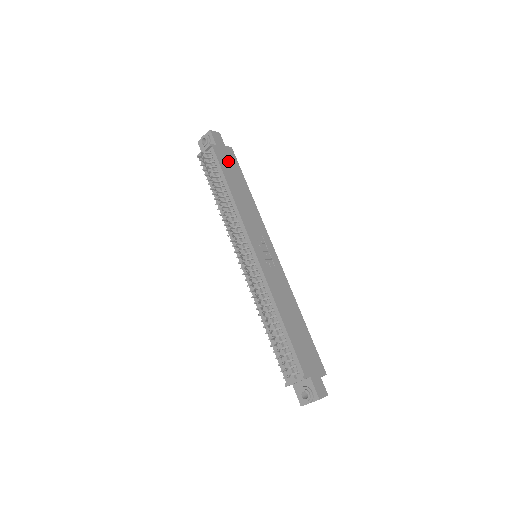
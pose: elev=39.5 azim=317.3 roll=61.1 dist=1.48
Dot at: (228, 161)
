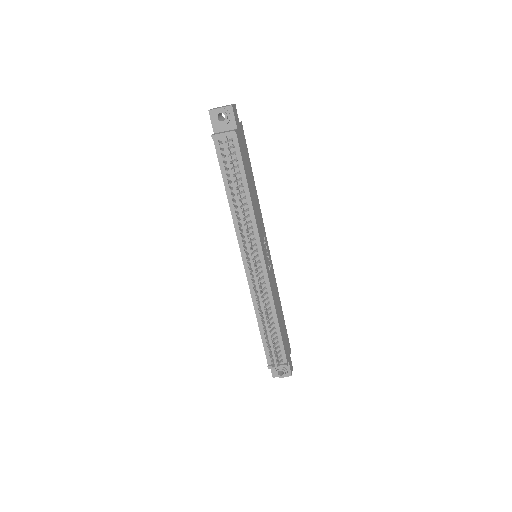
Dot at: (243, 148)
